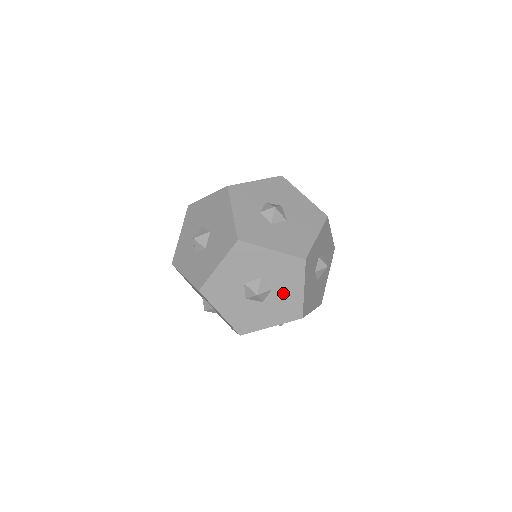
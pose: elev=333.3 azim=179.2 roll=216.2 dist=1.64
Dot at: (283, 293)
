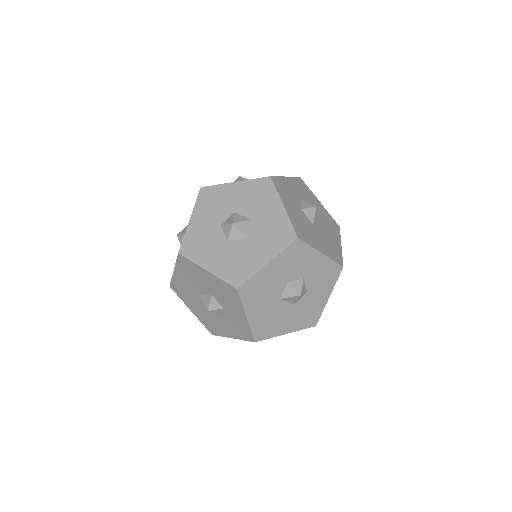
Dot at: (250, 249)
